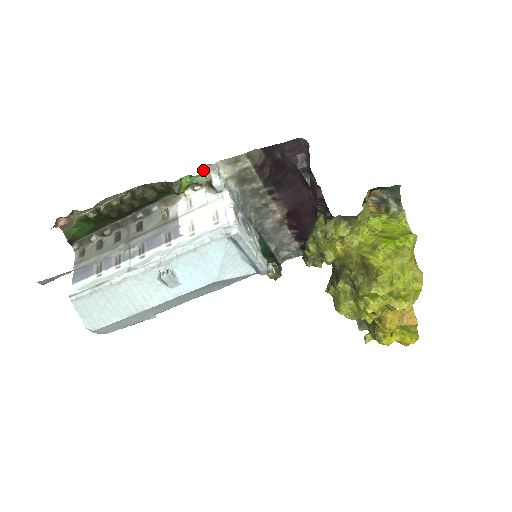
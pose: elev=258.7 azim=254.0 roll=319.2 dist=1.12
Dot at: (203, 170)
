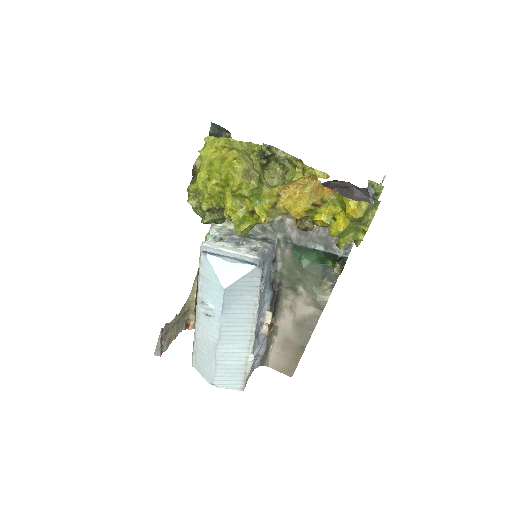
Dot at: occluded
